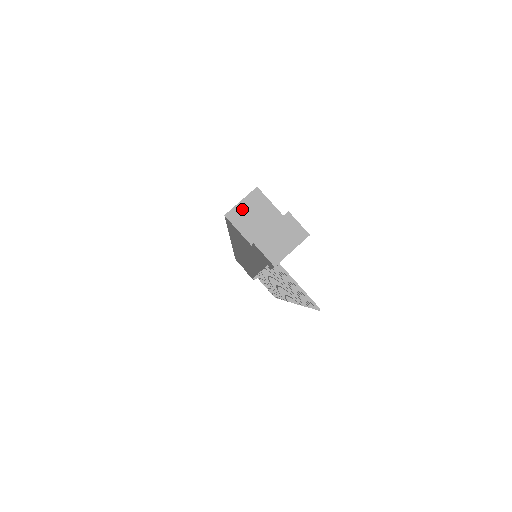
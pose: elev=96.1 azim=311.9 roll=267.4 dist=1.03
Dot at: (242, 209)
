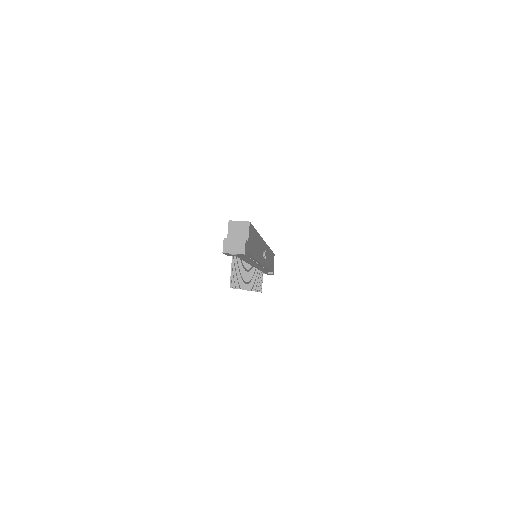
Dot at: (237, 224)
